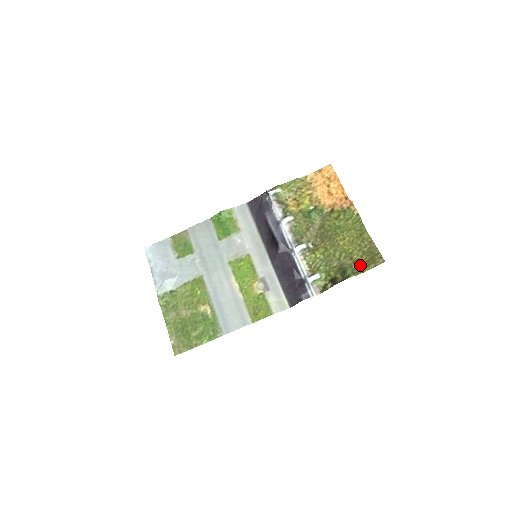
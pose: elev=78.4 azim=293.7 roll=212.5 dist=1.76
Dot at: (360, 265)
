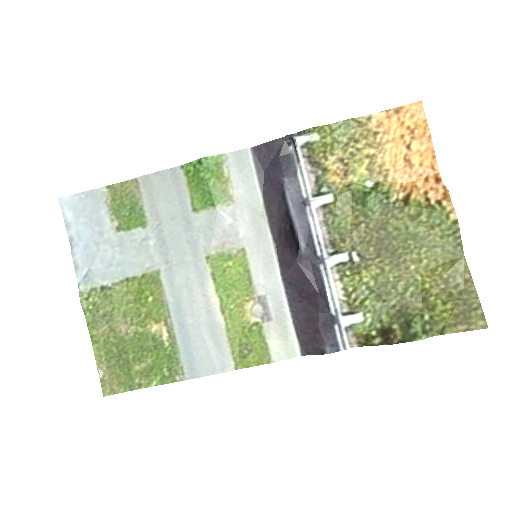
Dot at: (439, 318)
